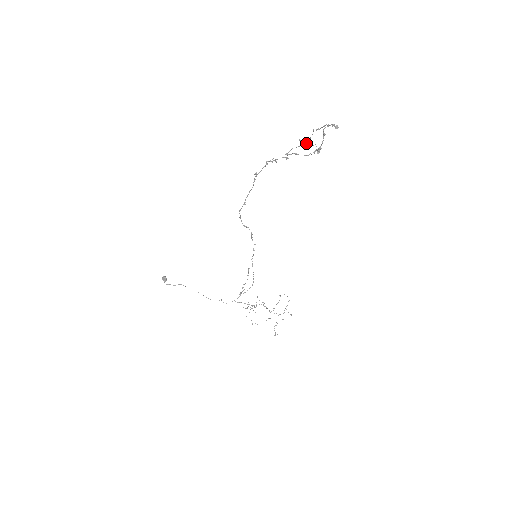
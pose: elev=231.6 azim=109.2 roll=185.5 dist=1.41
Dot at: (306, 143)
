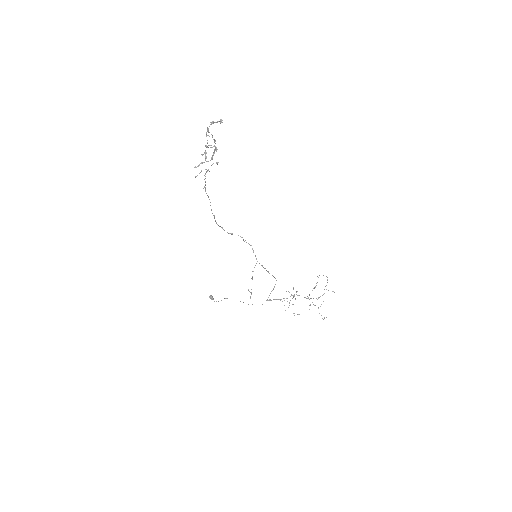
Dot at: occluded
